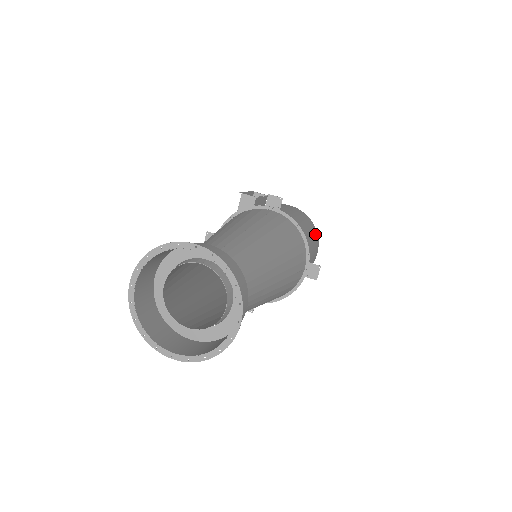
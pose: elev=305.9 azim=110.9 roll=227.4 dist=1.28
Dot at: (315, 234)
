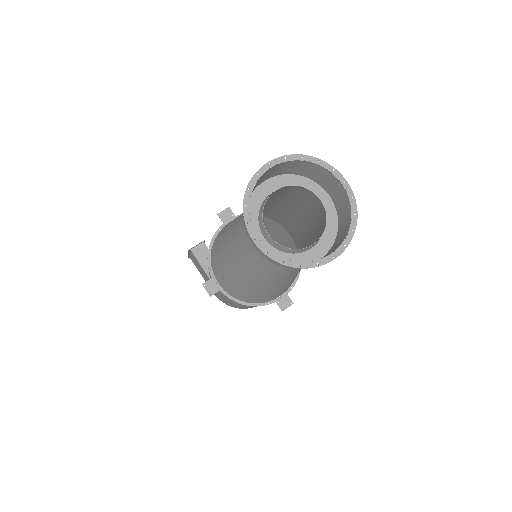
Dot at: occluded
